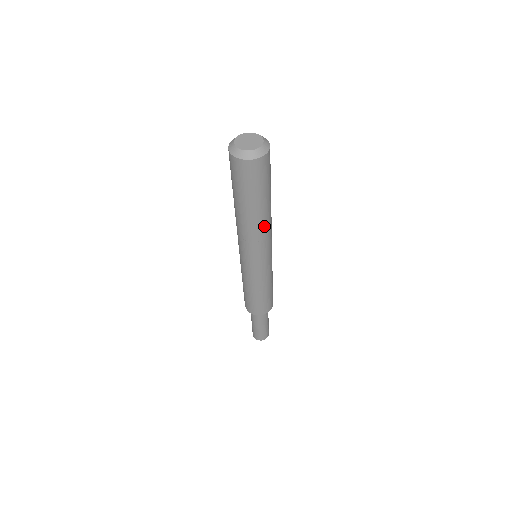
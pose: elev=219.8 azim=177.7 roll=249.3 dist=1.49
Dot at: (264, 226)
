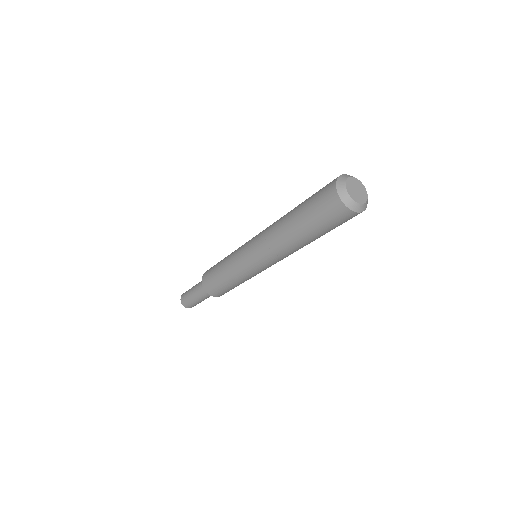
Dot at: (294, 249)
